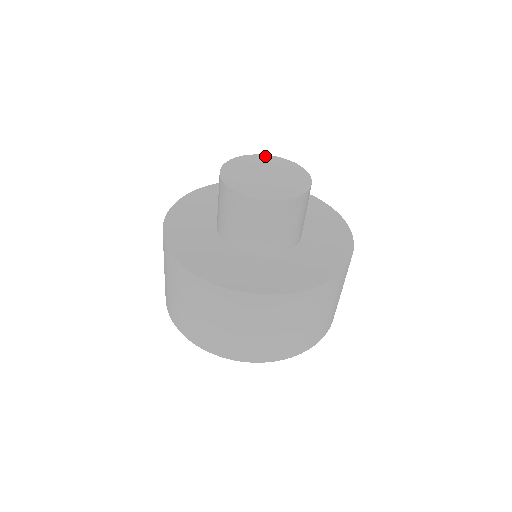
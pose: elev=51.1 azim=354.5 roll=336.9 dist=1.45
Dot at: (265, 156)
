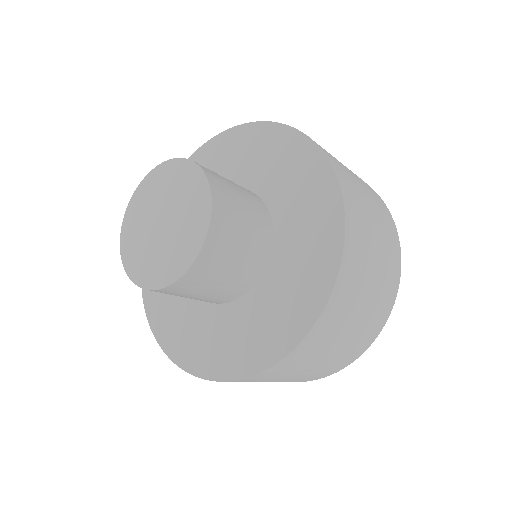
Dot at: (196, 170)
